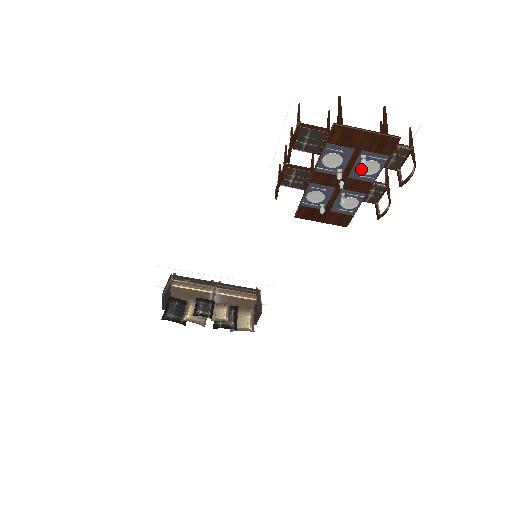
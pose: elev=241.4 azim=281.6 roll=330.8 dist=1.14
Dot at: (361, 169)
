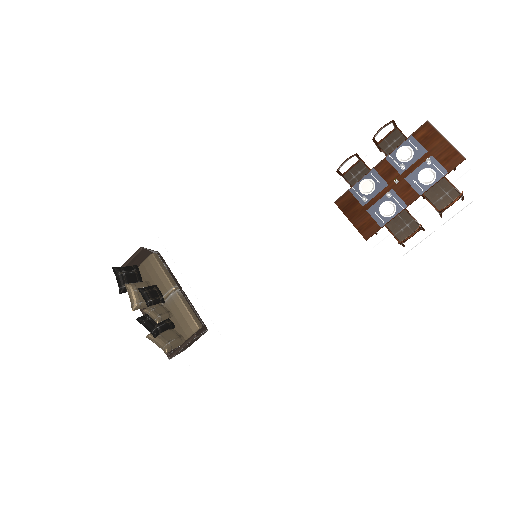
Dot at: (420, 175)
